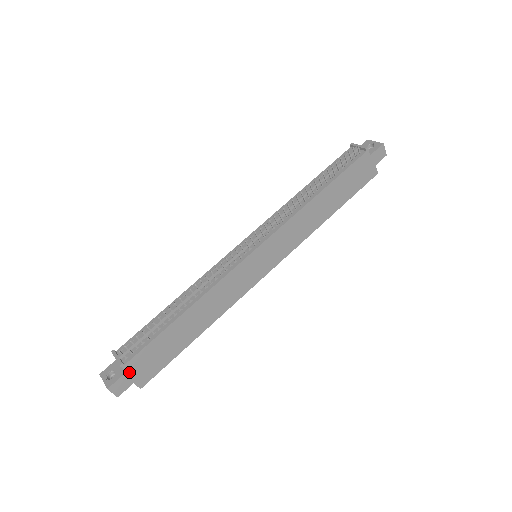
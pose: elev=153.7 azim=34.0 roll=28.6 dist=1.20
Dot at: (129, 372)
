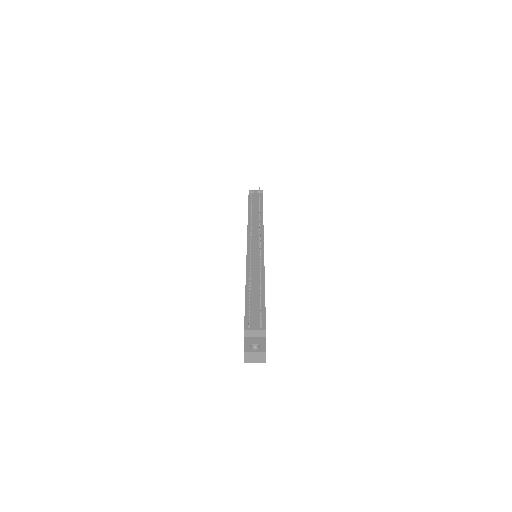
Dot at: occluded
